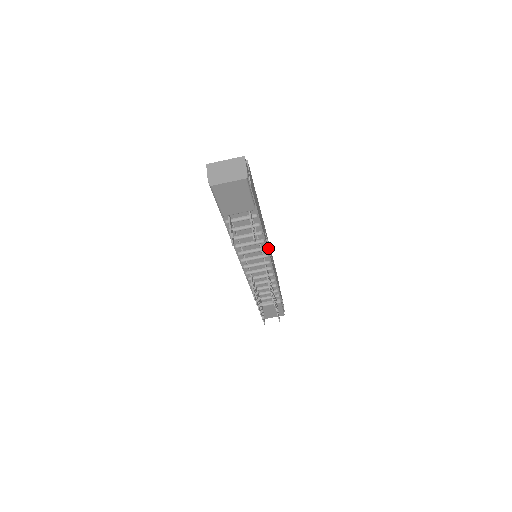
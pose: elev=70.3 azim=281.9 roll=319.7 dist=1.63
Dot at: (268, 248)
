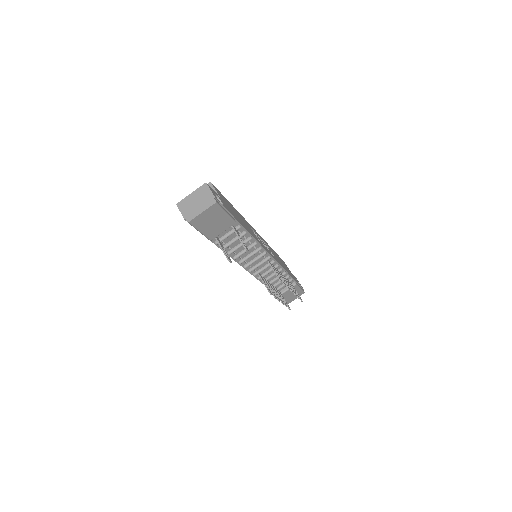
Dot at: (263, 245)
